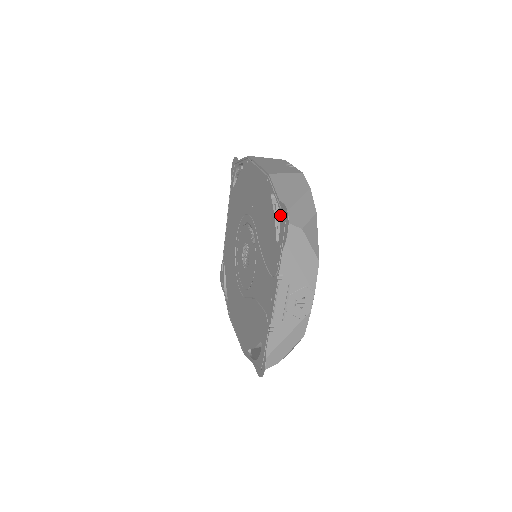
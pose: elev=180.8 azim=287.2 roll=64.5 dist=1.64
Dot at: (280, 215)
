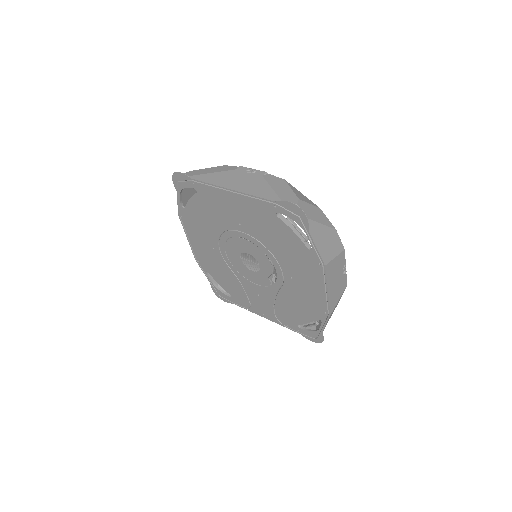
Dot at: (315, 333)
